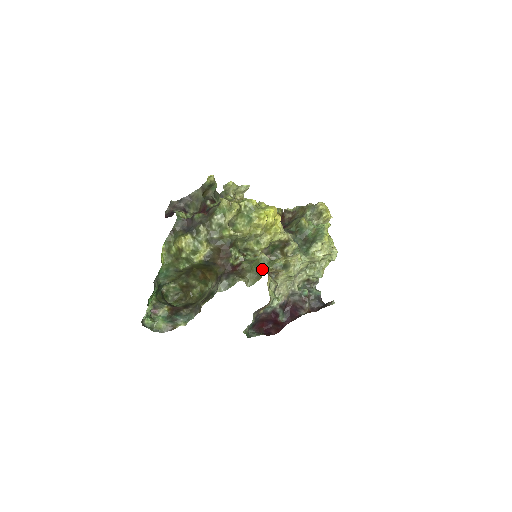
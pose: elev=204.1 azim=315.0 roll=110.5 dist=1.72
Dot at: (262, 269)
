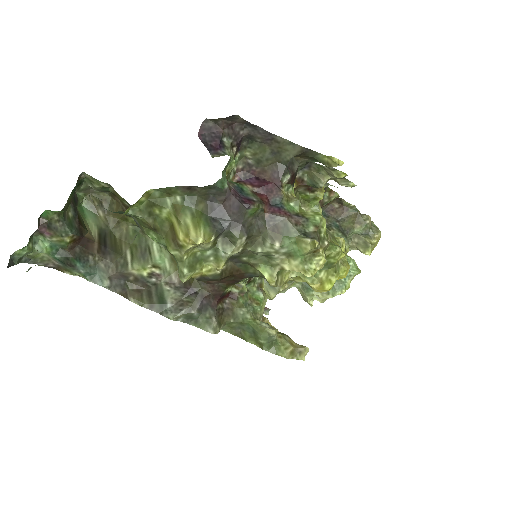
Dot at: (255, 337)
